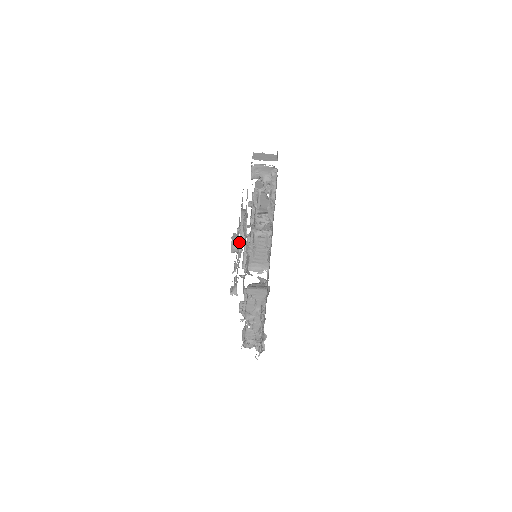
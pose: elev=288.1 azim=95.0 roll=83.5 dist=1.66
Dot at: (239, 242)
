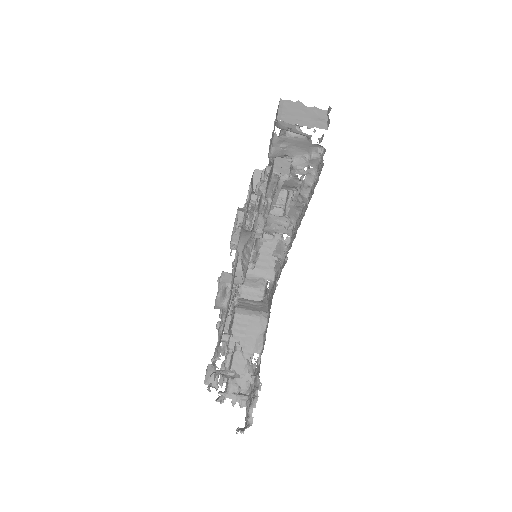
Dot at: occluded
